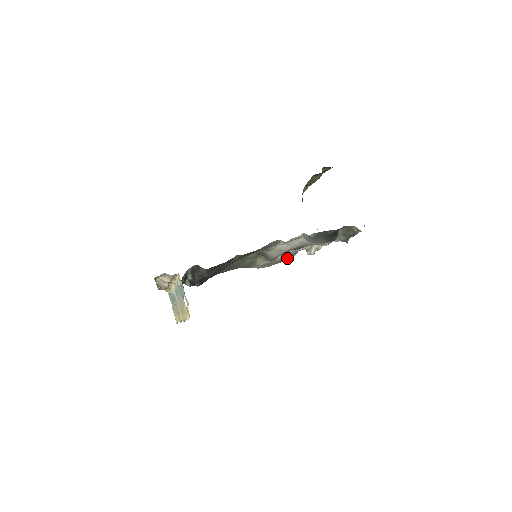
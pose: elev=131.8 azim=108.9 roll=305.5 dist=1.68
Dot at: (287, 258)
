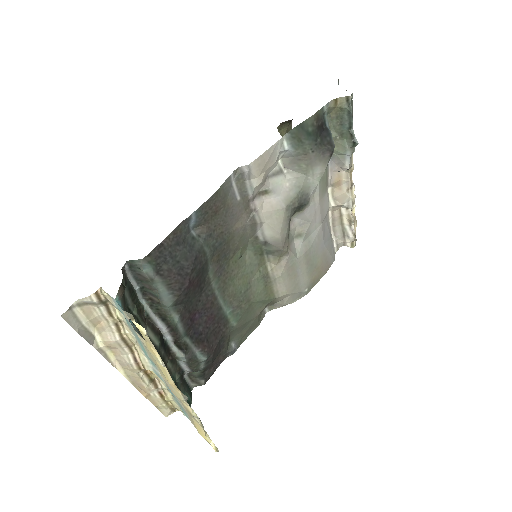
Dot at: (322, 262)
